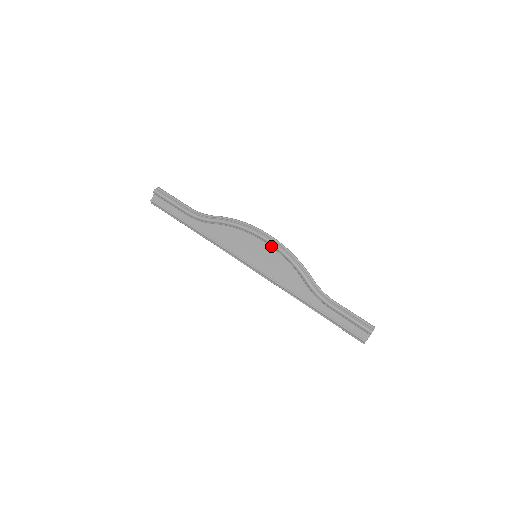
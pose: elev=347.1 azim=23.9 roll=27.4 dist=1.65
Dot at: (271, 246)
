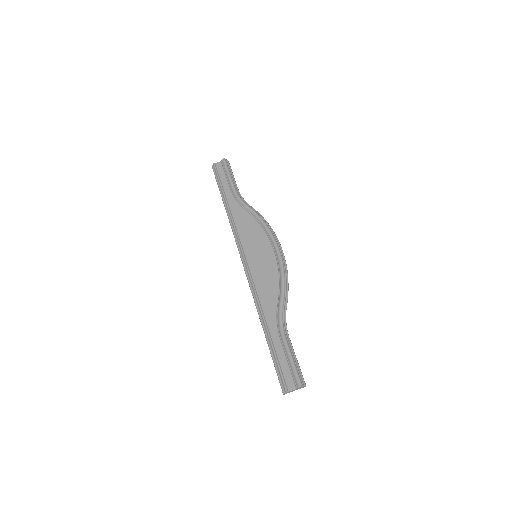
Dot at: (276, 256)
